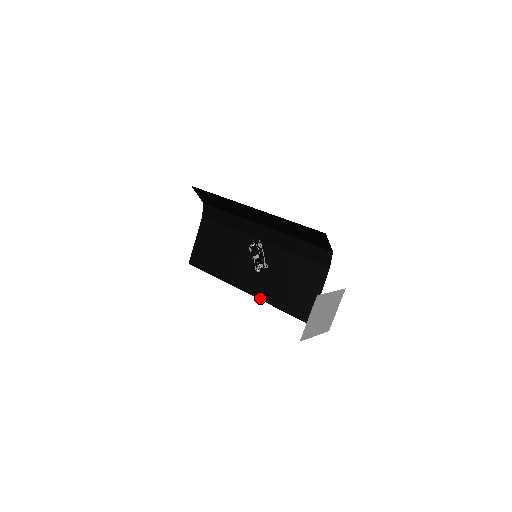
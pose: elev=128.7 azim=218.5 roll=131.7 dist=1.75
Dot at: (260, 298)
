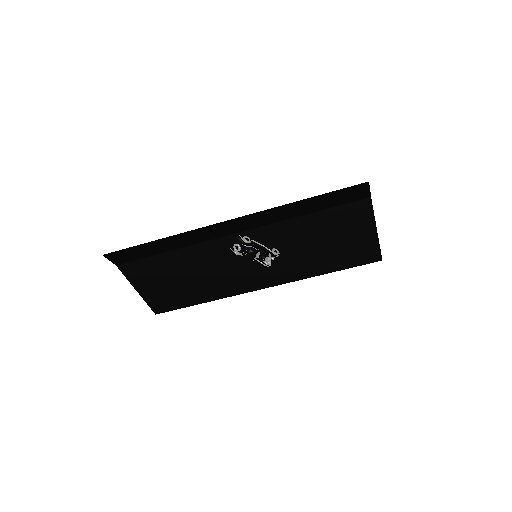
Dot at: (293, 281)
